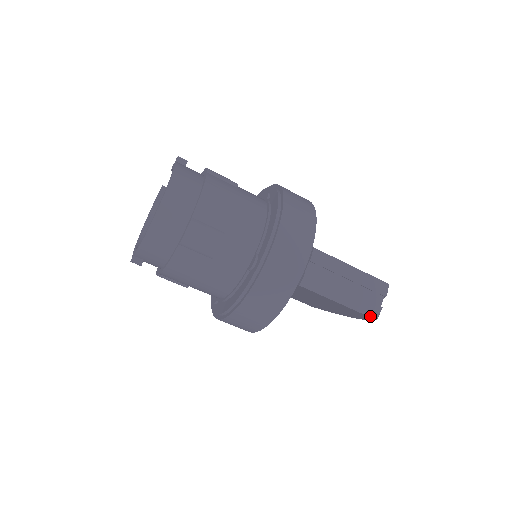
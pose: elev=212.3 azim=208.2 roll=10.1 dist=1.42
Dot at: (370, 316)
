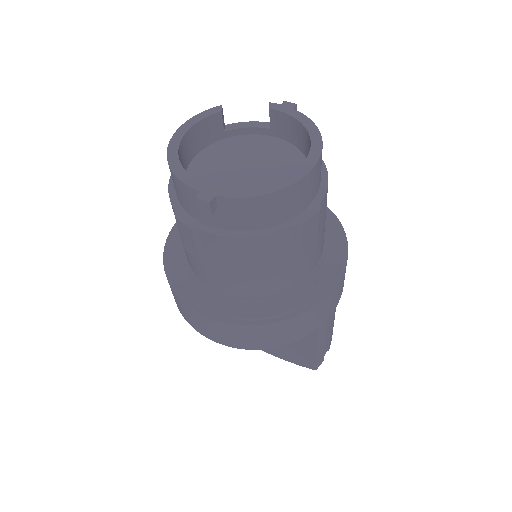
Dot at: (317, 366)
